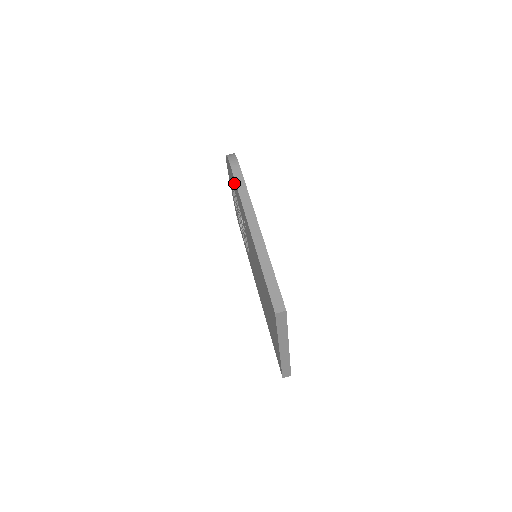
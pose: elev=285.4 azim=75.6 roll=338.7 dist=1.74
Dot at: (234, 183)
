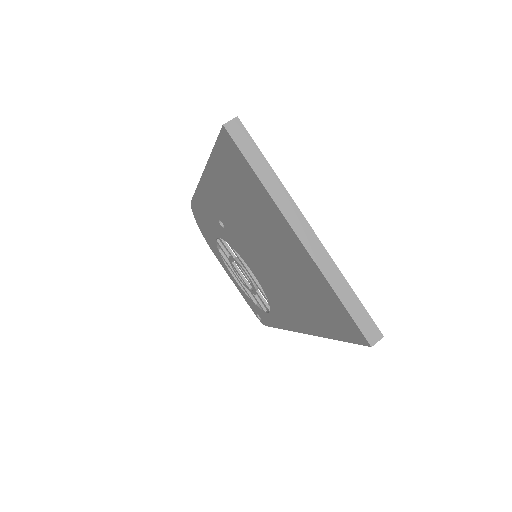
Dot at: (201, 212)
